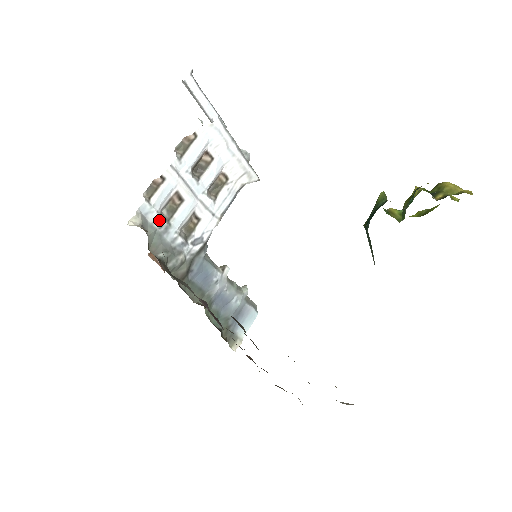
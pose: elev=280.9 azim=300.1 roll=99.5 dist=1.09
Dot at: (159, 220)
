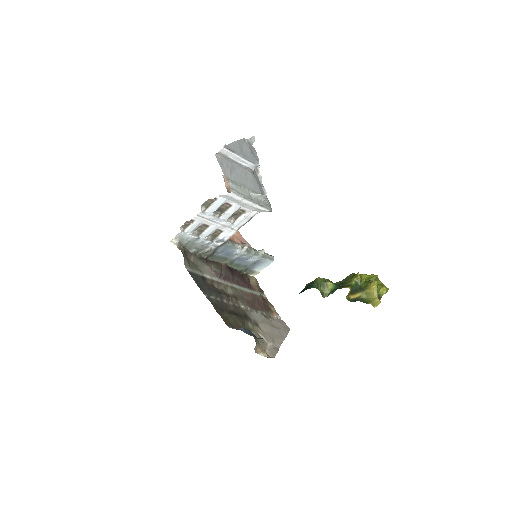
Dot at: (191, 237)
